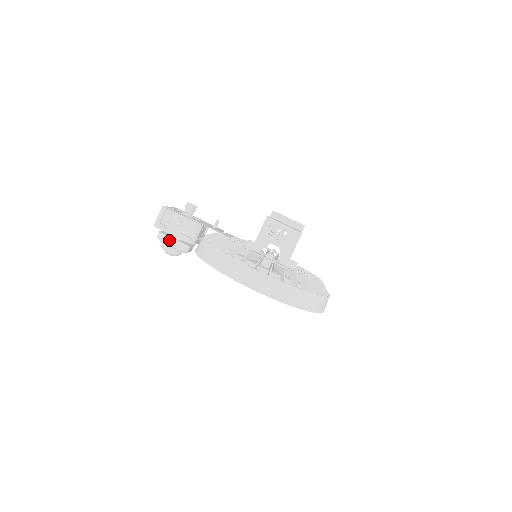
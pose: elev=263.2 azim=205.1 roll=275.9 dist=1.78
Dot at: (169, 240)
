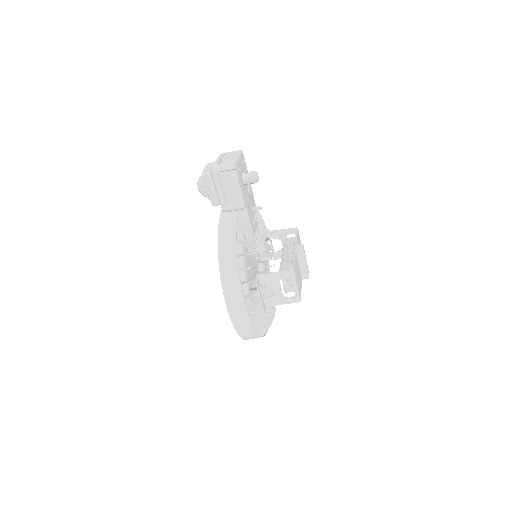
Dot at: (210, 185)
